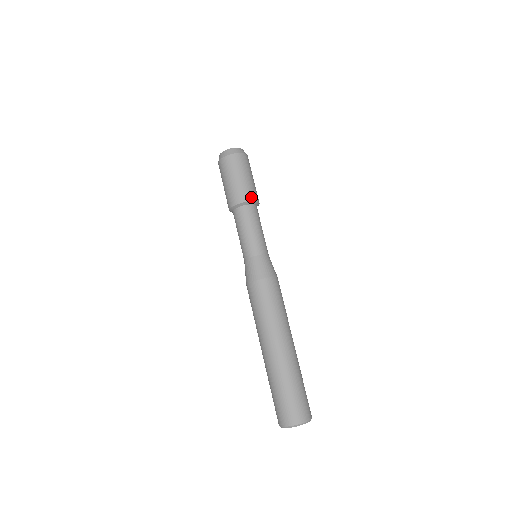
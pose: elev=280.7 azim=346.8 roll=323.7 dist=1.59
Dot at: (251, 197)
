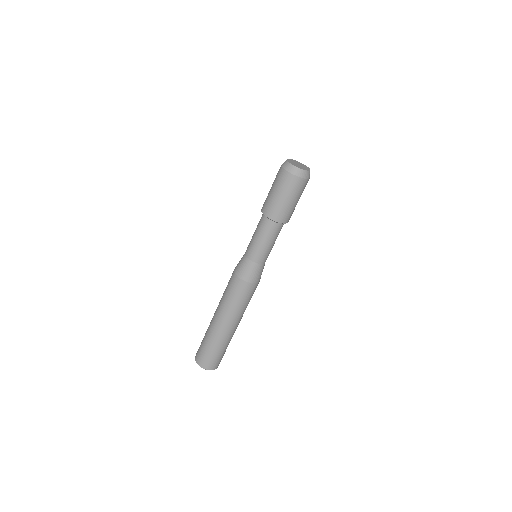
Dot at: occluded
